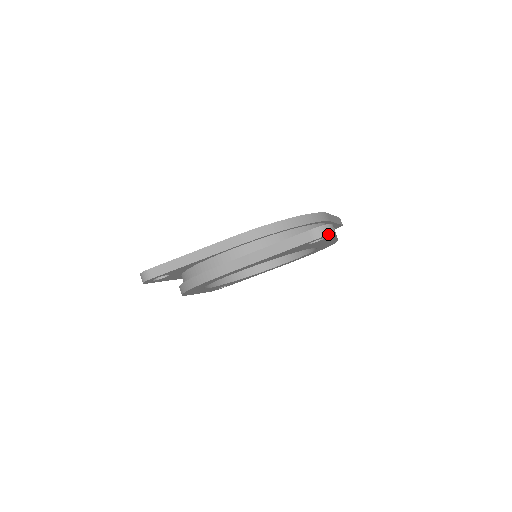
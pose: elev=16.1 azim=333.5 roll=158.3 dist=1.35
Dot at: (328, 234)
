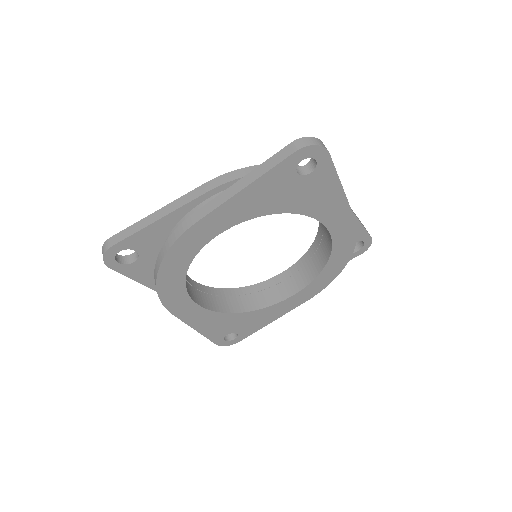
Dot at: (315, 144)
